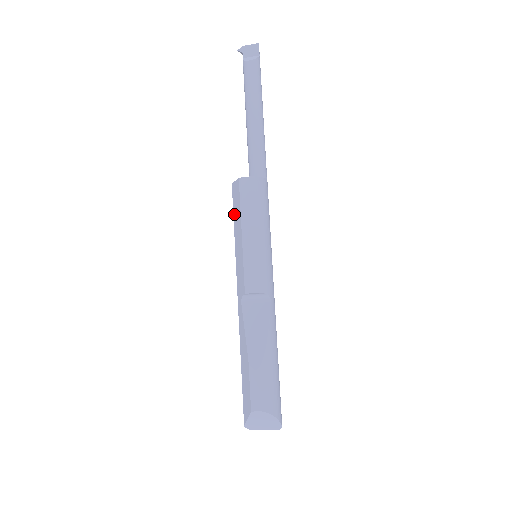
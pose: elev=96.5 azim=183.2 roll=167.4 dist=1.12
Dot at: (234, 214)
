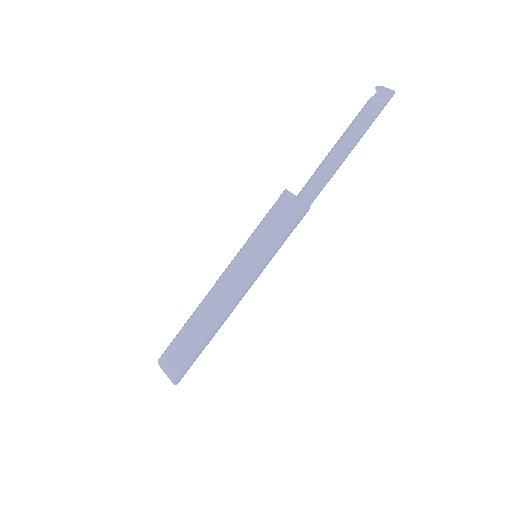
Dot at: occluded
